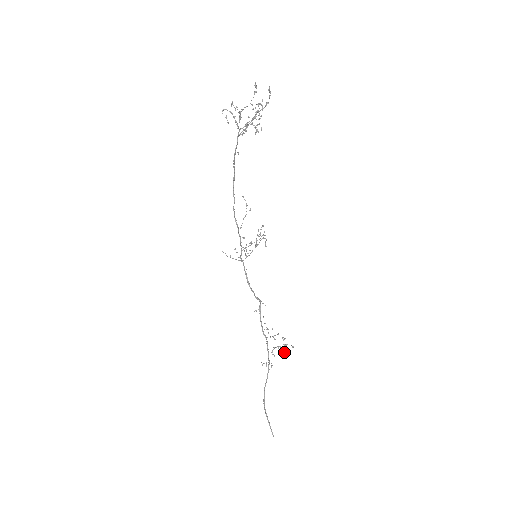
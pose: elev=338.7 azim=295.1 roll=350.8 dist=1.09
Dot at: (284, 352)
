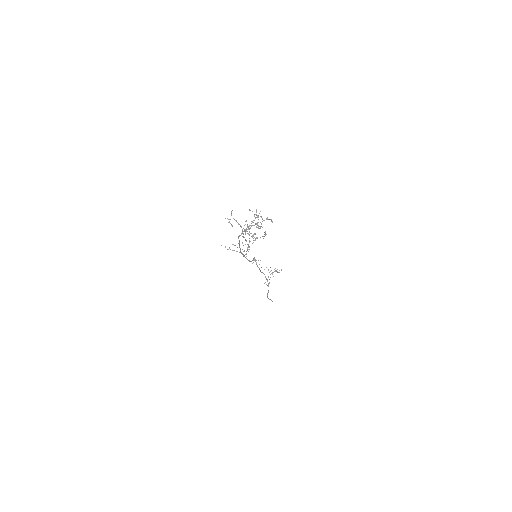
Dot at: occluded
